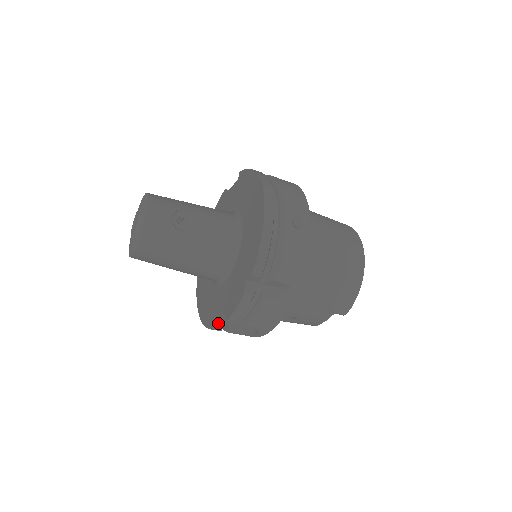
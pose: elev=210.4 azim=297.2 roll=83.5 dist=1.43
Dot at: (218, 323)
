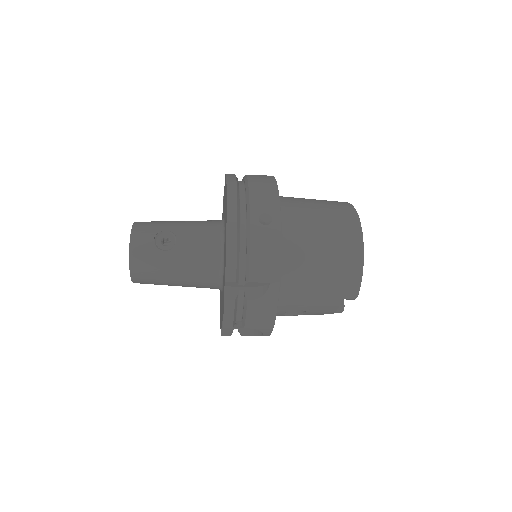
Dot at: (227, 329)
